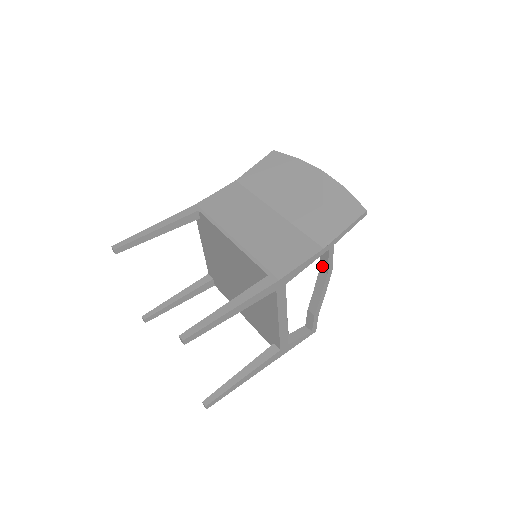
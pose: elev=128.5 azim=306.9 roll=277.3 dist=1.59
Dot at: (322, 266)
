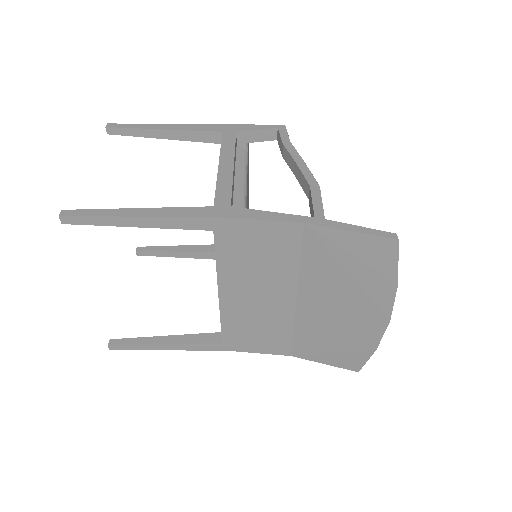
Dot at: occluded
